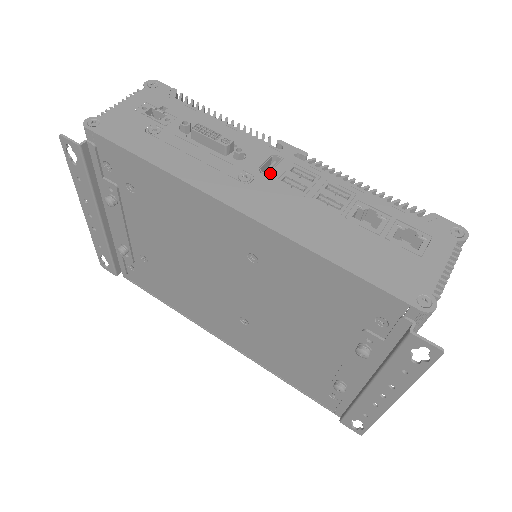
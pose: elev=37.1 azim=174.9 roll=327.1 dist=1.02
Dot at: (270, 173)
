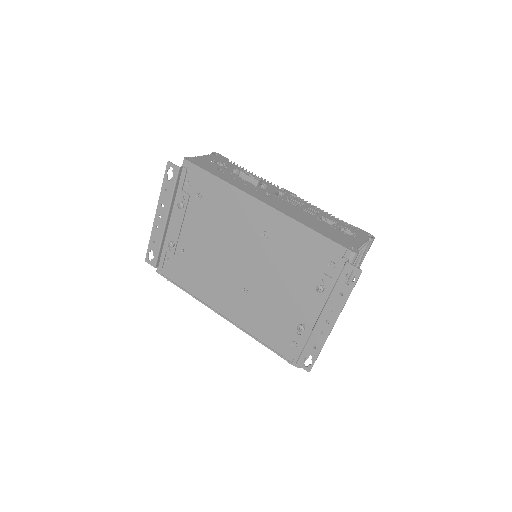
Dot at: (279, 196)
